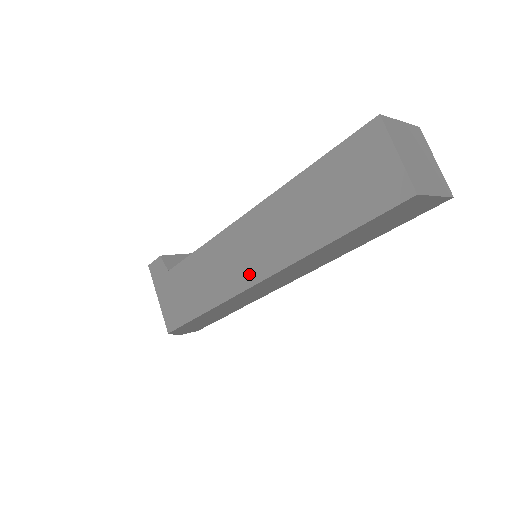
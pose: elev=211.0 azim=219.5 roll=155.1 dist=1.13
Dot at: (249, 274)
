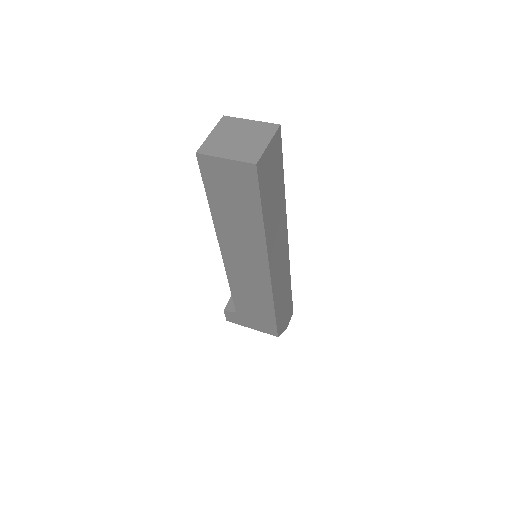
Dot at: (261, 273)
